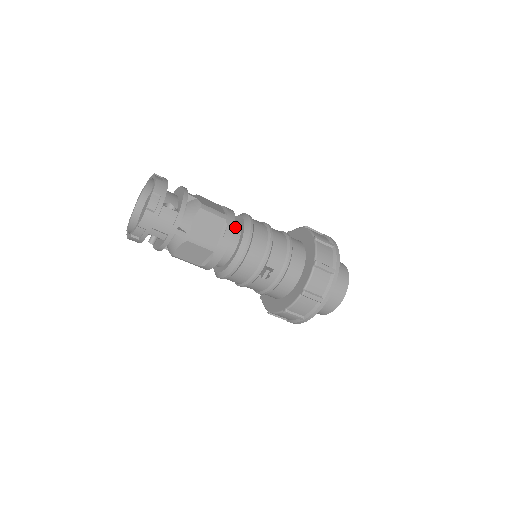
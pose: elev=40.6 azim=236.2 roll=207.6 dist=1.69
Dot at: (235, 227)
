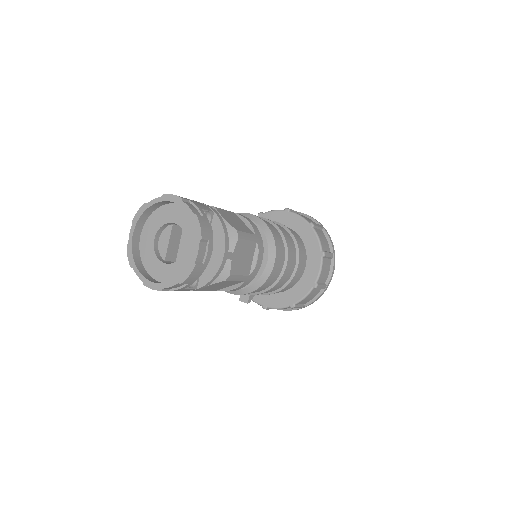
Dot at: occluded
